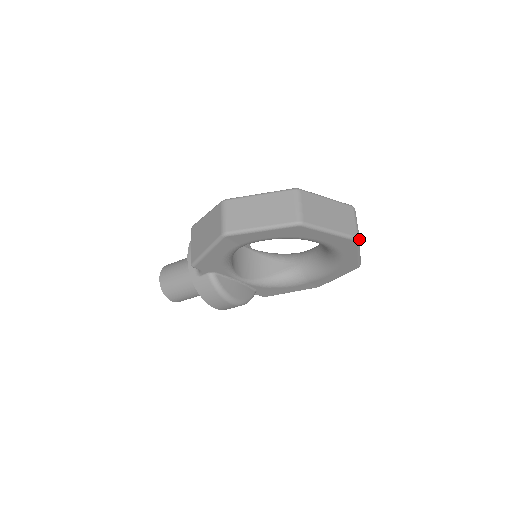
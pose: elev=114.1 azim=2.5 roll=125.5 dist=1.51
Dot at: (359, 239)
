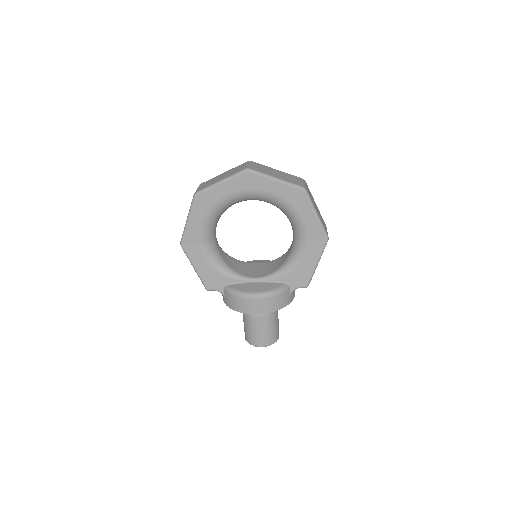
Dot at: (249, 169)
